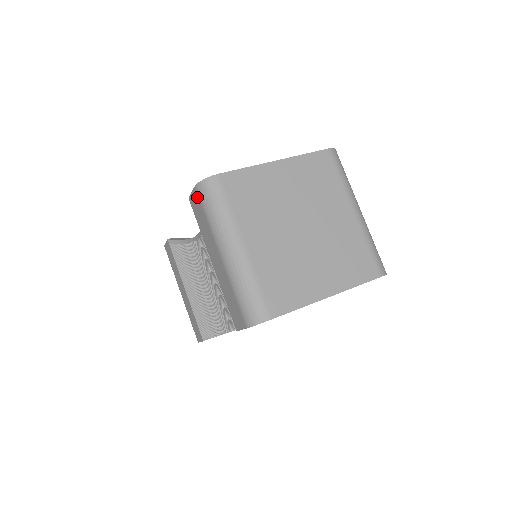
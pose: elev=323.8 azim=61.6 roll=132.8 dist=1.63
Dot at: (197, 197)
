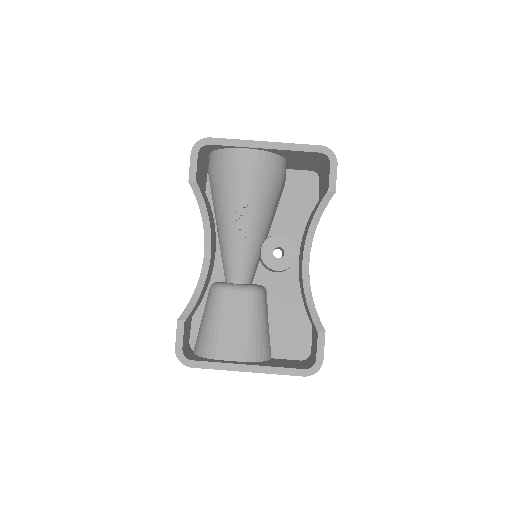
Dot at: occluded
